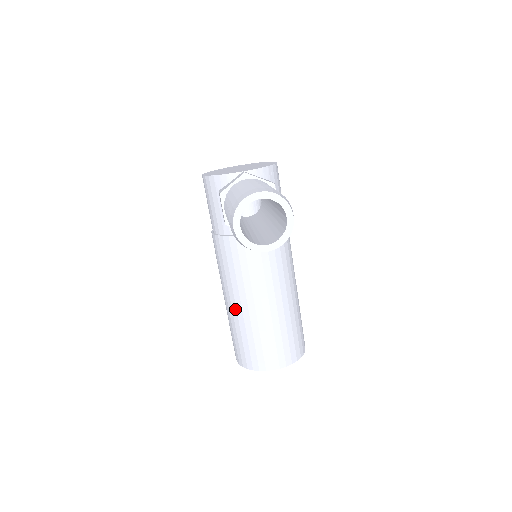
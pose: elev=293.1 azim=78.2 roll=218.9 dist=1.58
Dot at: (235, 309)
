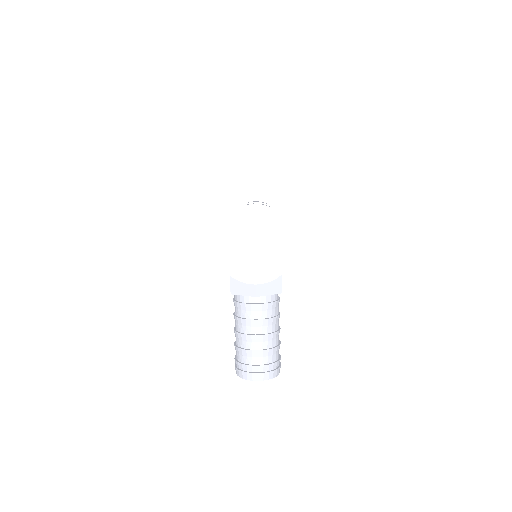
Dot at: occluded
